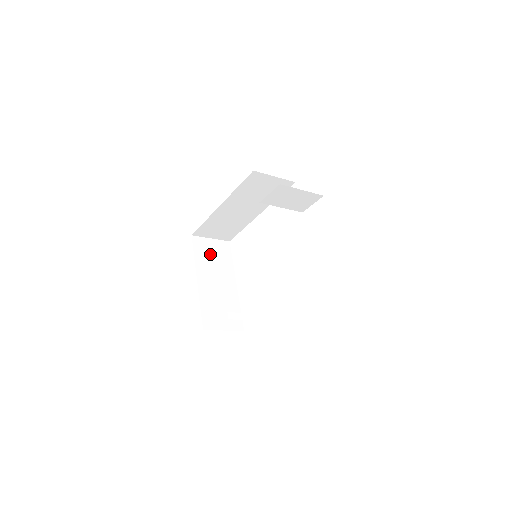
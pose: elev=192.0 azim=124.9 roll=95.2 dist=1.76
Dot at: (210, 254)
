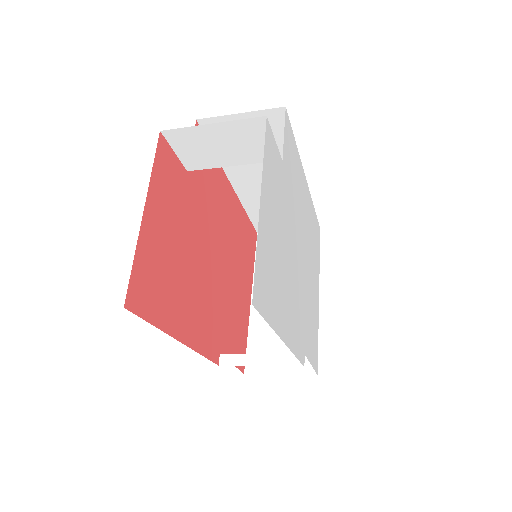
Dot at: occluded
